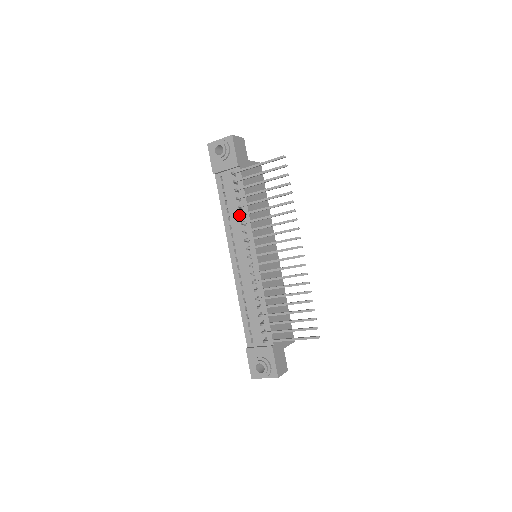
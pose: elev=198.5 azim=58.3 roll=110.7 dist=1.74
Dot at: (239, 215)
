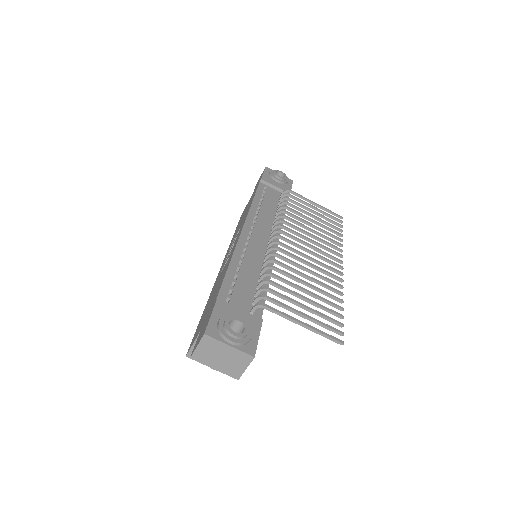
Dot at: (280, 210)
